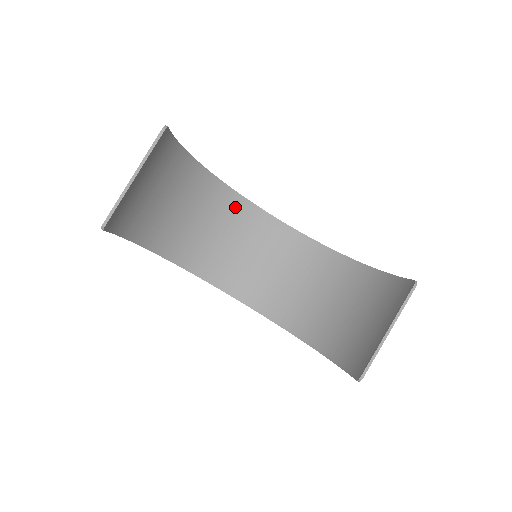
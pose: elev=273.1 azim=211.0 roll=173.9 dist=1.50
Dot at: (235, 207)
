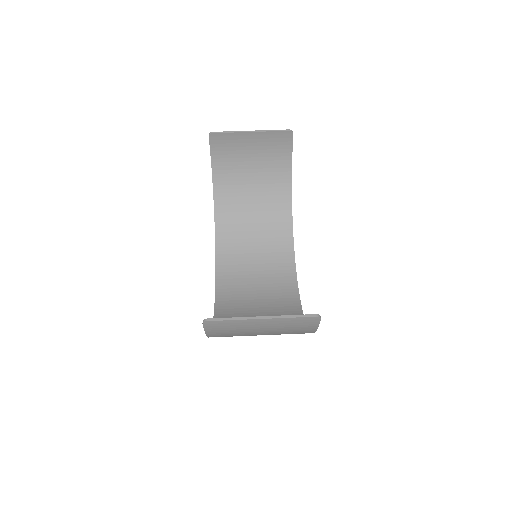
Dot at: (282, 244)
